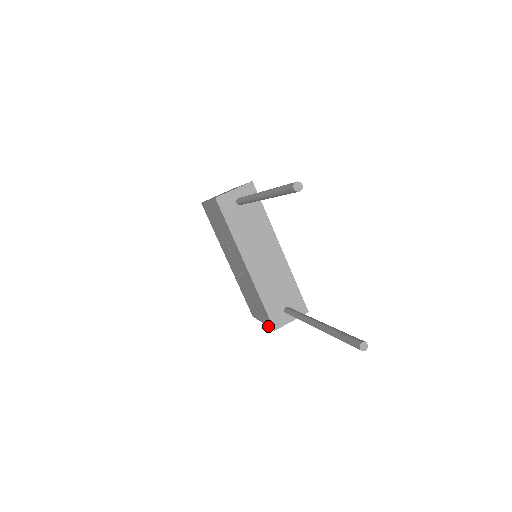
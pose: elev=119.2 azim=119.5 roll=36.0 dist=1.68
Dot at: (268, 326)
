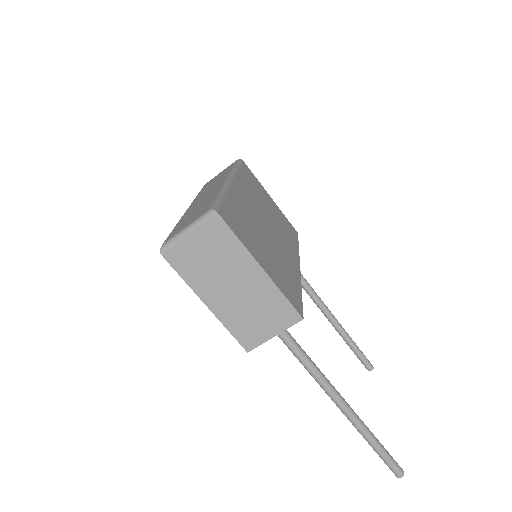
Dot at: occluded
